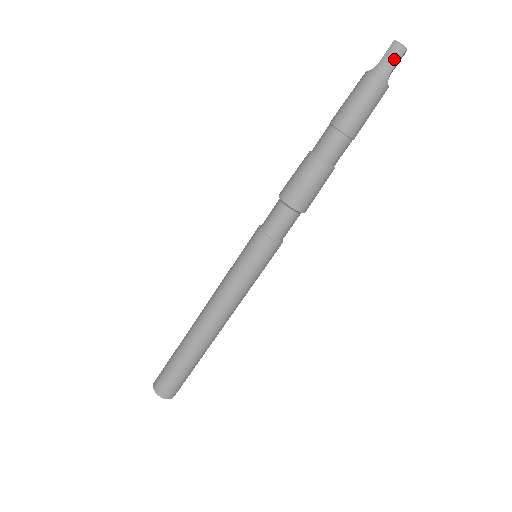
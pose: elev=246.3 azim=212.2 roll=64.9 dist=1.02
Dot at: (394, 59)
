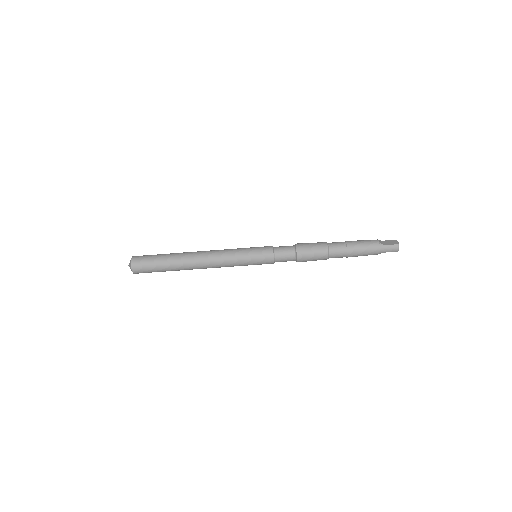
Dot at: (392, 250)
